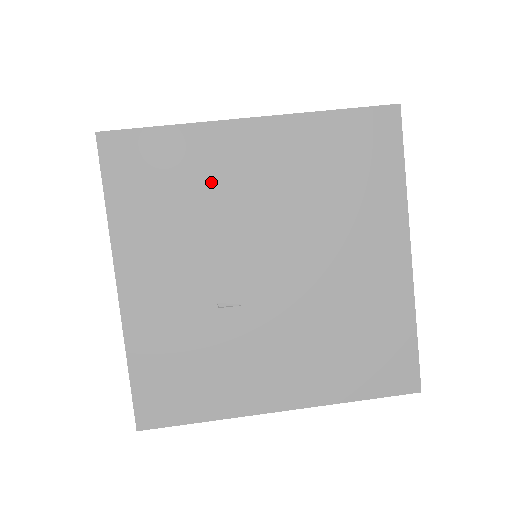
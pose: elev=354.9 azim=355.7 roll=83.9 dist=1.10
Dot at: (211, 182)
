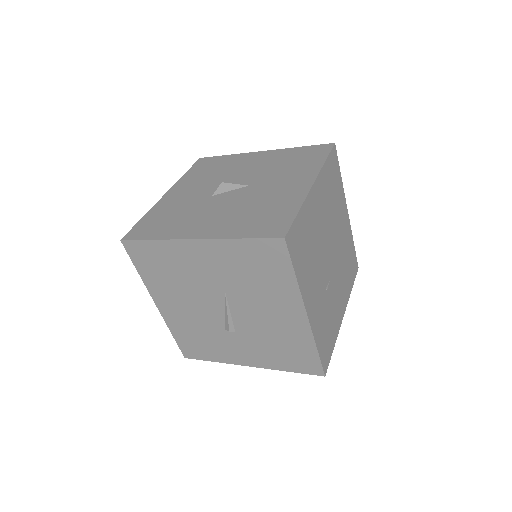
Dot at: (313, 229)
